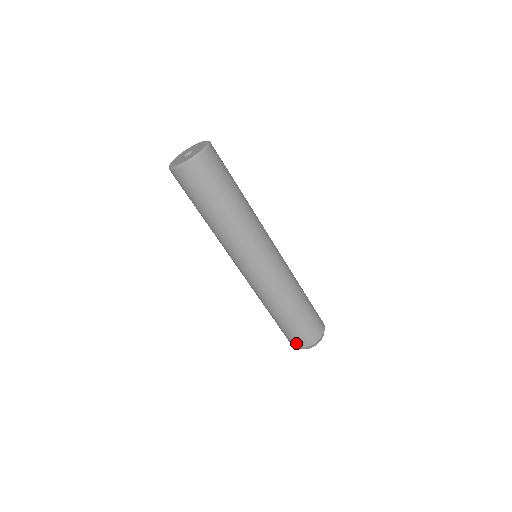
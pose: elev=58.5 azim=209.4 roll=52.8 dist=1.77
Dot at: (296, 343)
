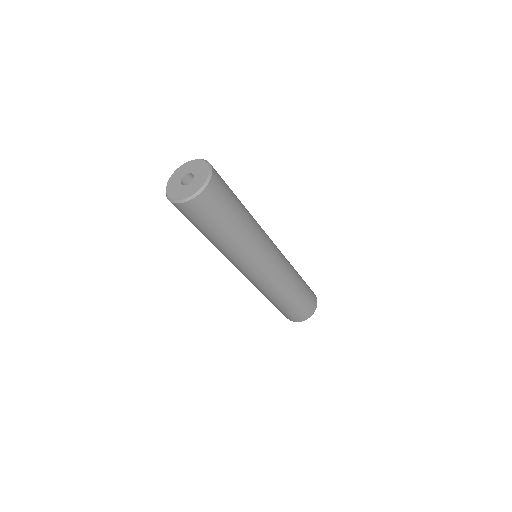
Dot at: occluded
